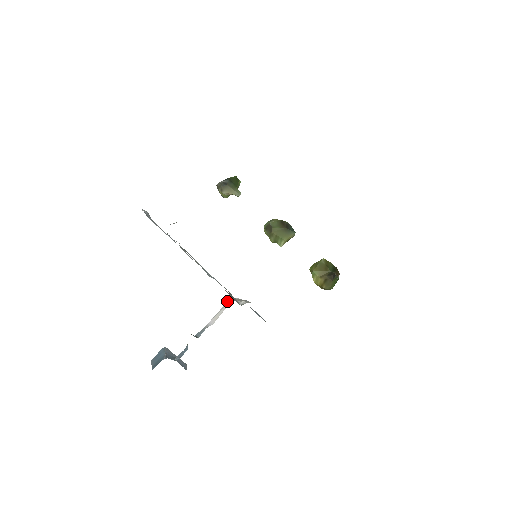
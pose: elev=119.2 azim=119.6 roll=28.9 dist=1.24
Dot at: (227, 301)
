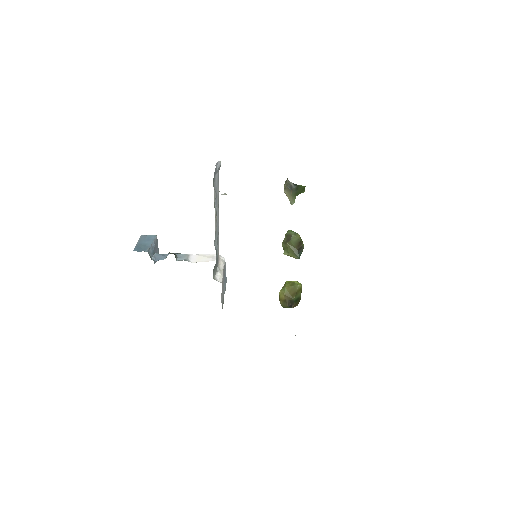
Dot at: occluded
